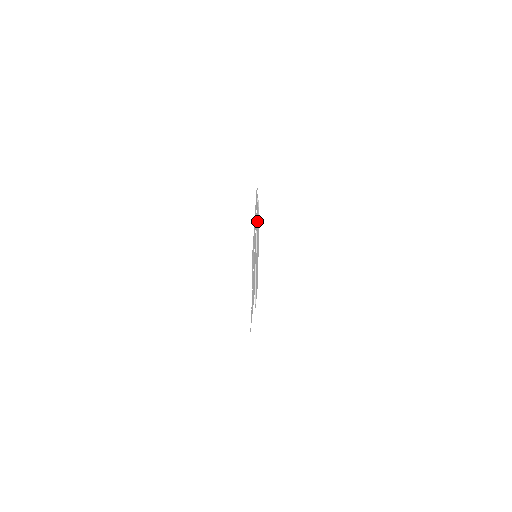
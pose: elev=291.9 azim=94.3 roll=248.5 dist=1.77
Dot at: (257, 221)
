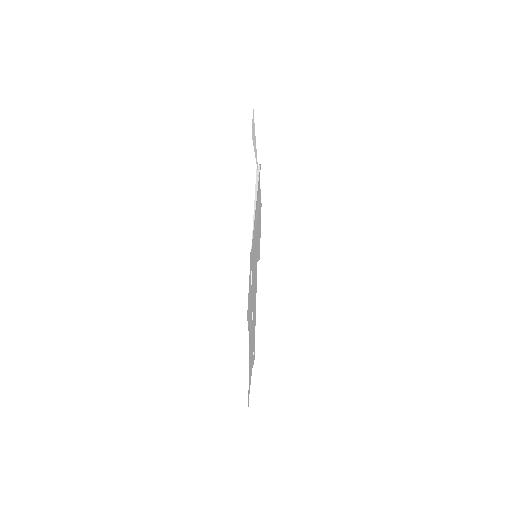
Dot at: occluded
